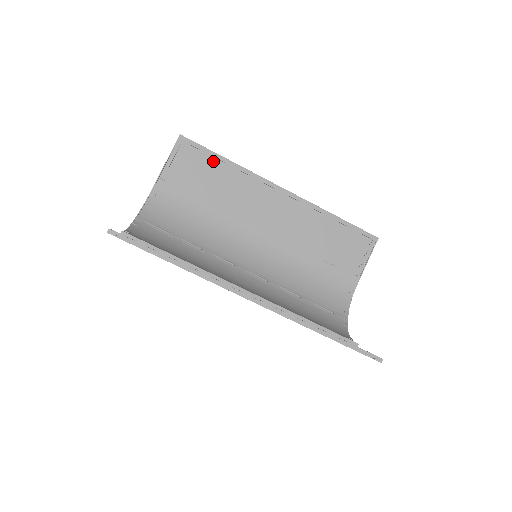
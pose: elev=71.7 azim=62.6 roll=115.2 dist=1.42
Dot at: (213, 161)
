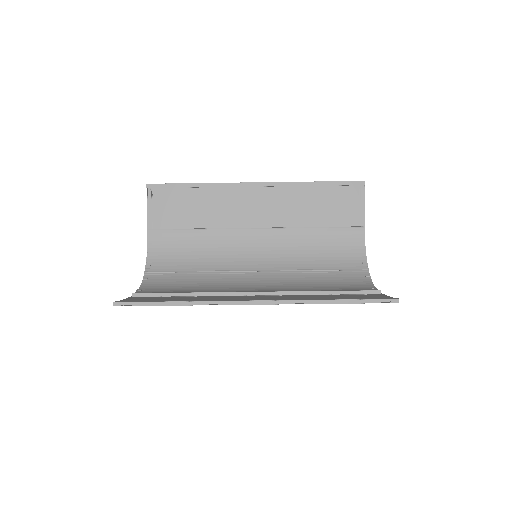
Dot at: (185, 191)
